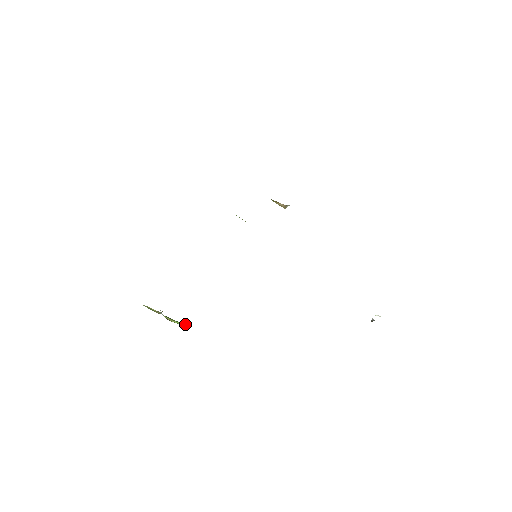
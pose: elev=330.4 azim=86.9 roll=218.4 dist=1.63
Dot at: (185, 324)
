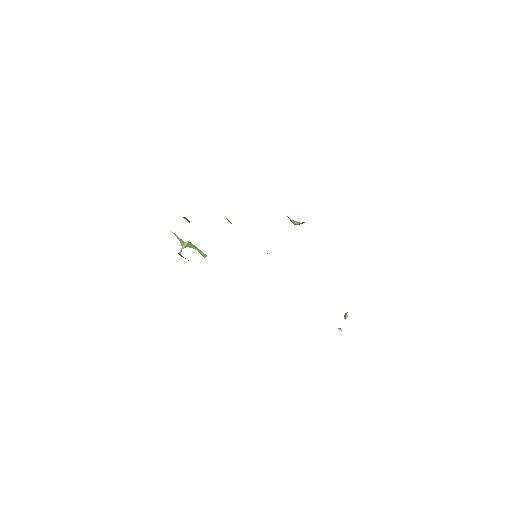
Dot at: (203, 253)
